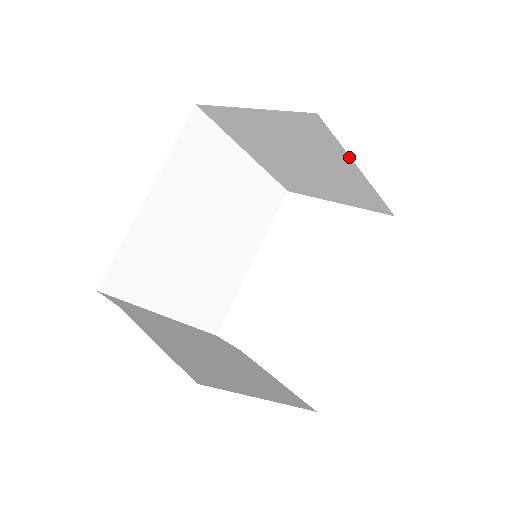
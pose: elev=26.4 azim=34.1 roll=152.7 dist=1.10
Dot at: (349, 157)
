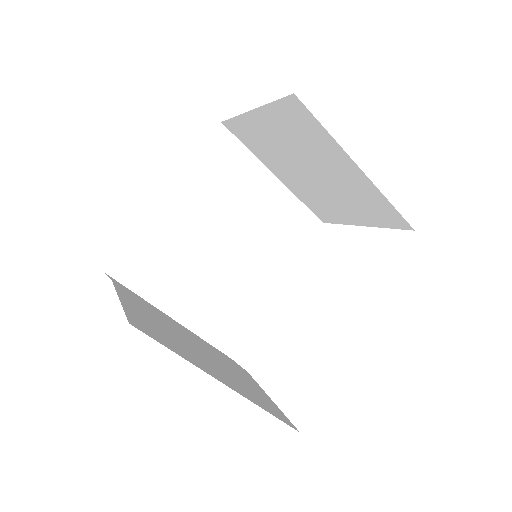
Dot at: (341, 148)
